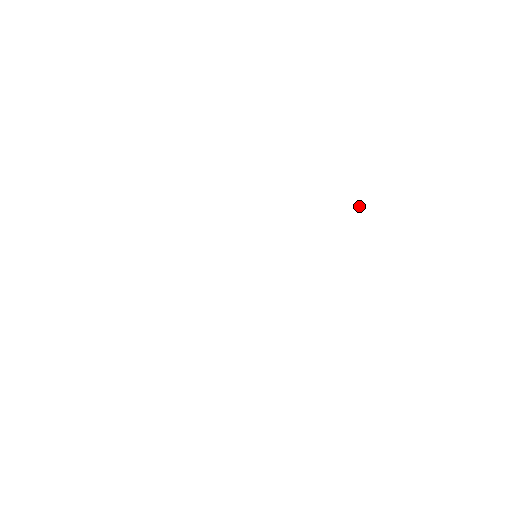
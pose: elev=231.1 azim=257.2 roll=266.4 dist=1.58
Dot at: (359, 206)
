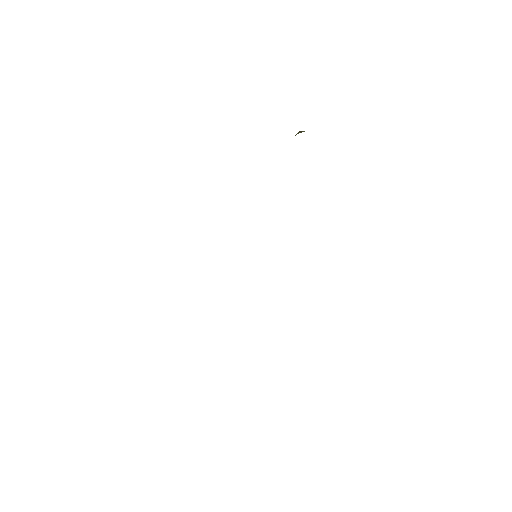
Dot at: occluded
